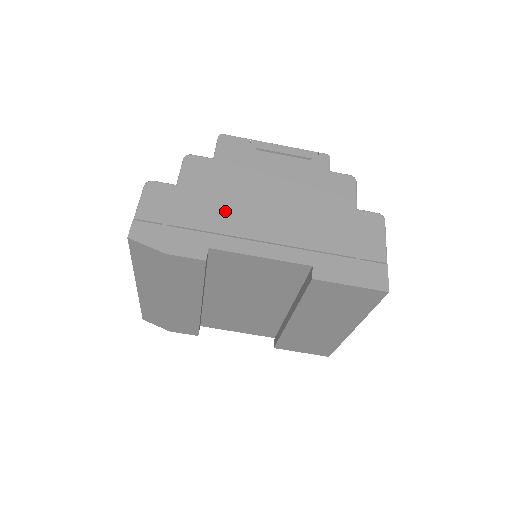
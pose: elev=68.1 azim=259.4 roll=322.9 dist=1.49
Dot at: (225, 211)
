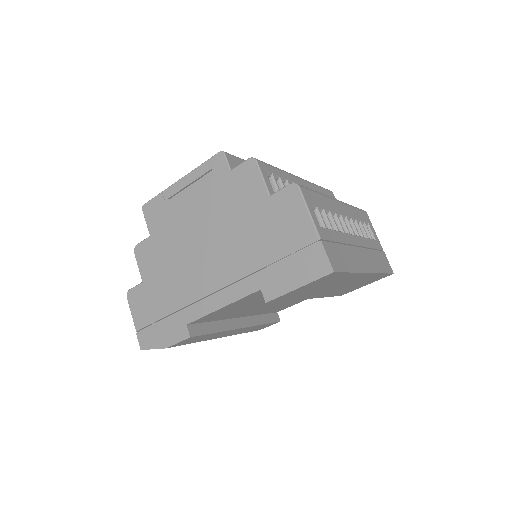
Dot at: (180, 282)
